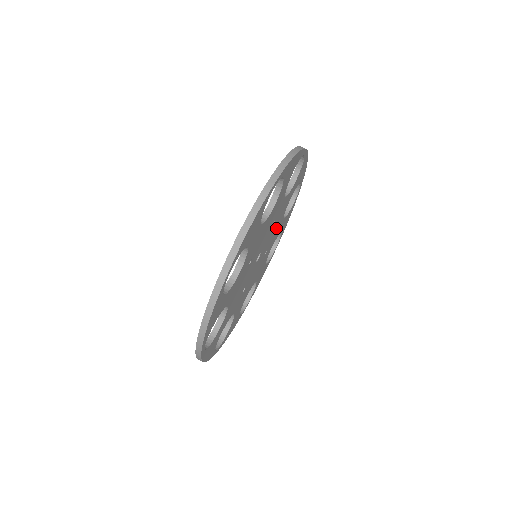
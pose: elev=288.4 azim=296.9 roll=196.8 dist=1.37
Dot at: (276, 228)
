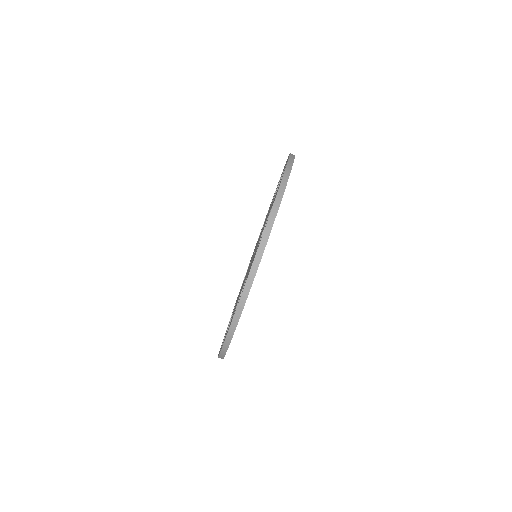
Dot at: occluded
